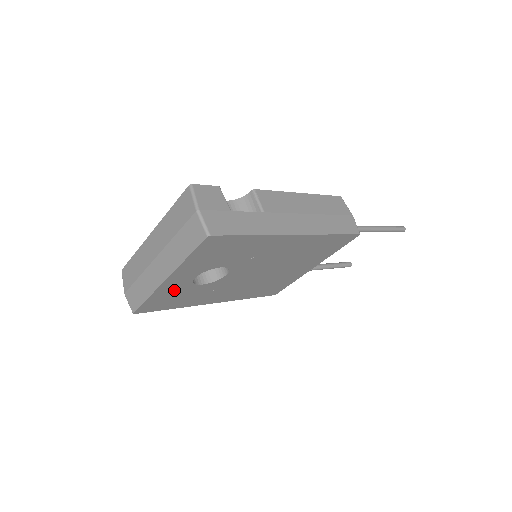
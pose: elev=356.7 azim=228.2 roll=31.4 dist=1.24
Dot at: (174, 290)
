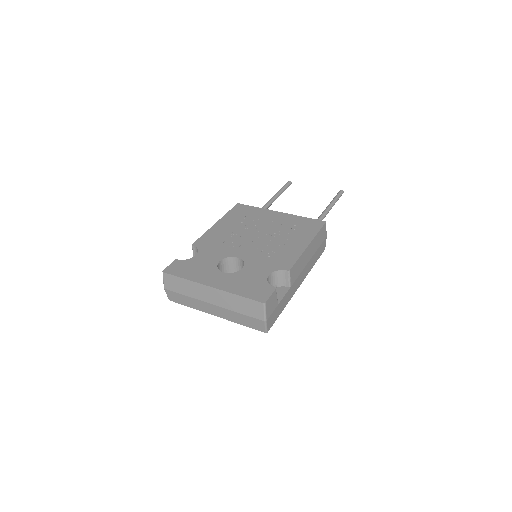
Dot at: occluded
